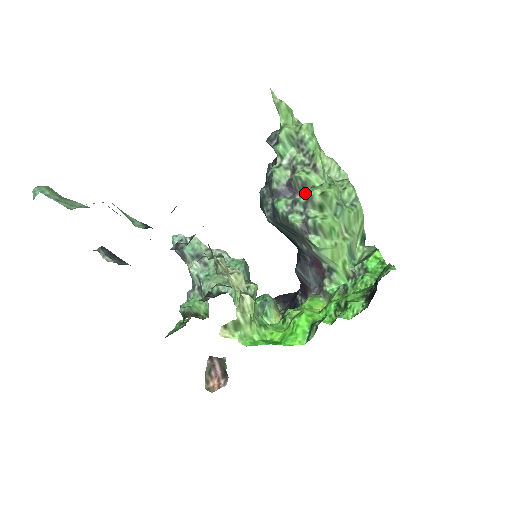
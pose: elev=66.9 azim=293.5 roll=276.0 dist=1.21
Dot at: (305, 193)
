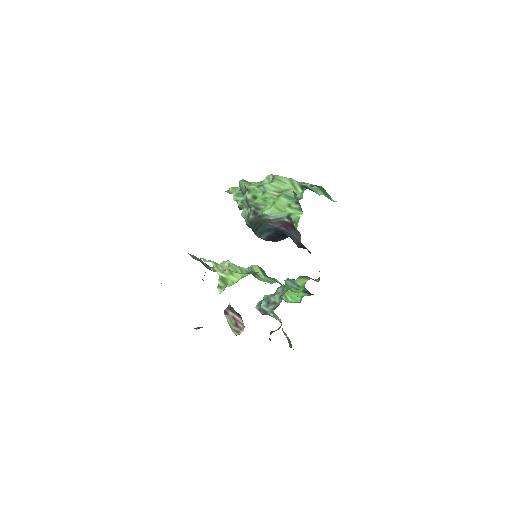
Dot at: occluded
